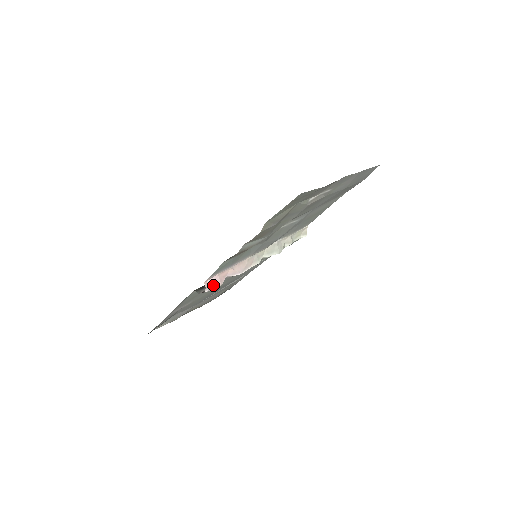
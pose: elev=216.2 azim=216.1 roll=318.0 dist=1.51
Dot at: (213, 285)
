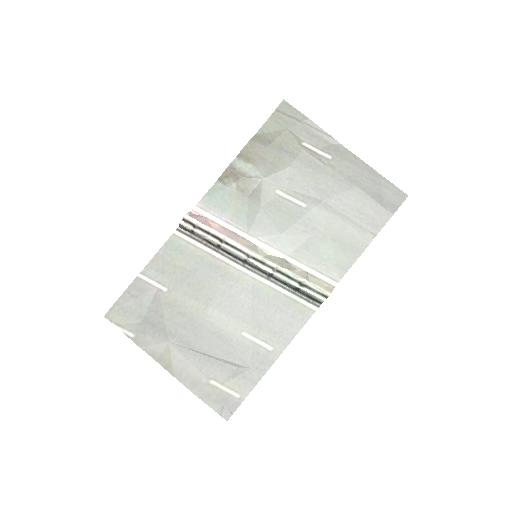
Dot at: (196, 218)
